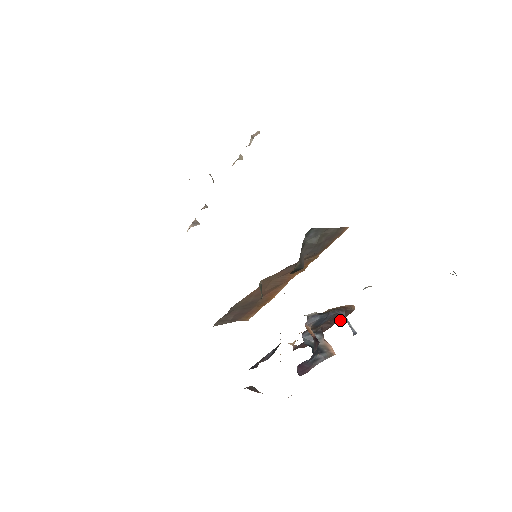
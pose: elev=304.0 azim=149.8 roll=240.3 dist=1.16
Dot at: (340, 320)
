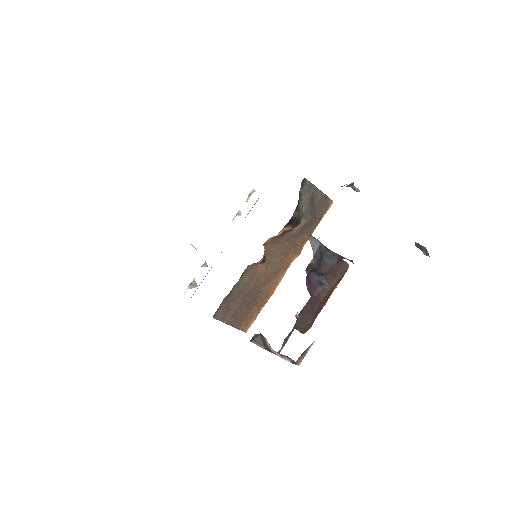
Dot at: (338, 280)
